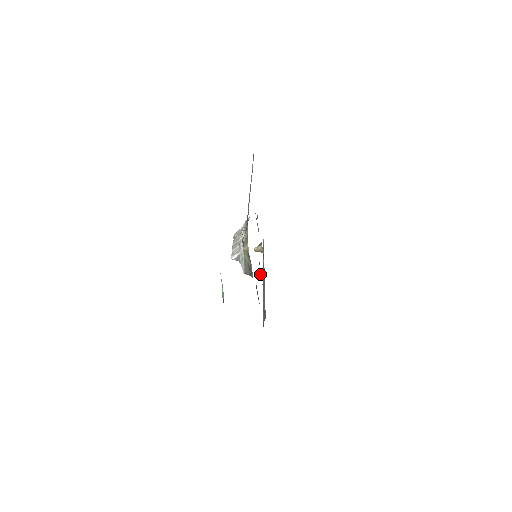
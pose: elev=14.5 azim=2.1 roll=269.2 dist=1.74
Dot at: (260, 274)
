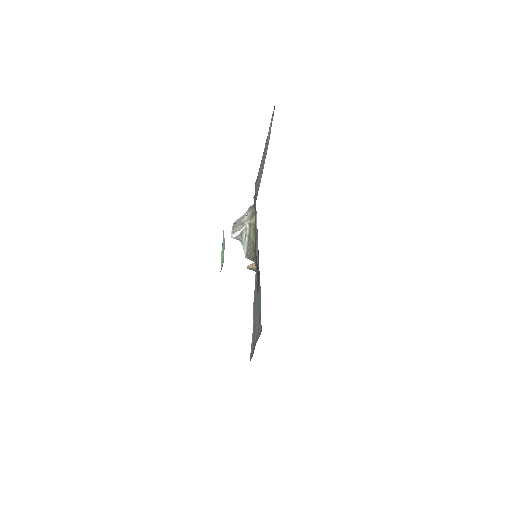
Dot at: occluded
